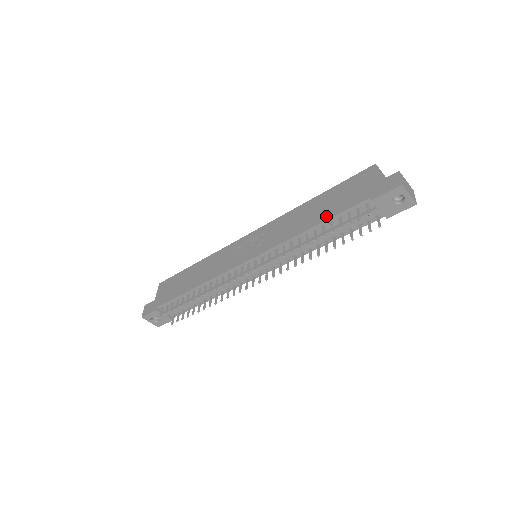
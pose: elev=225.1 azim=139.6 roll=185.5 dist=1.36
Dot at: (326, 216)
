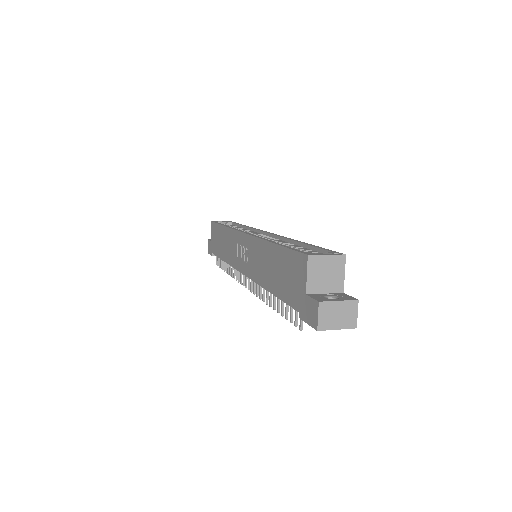
Dot at: (276, 291)
